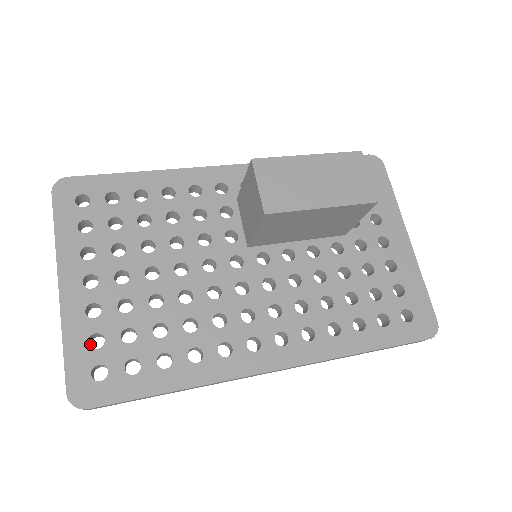
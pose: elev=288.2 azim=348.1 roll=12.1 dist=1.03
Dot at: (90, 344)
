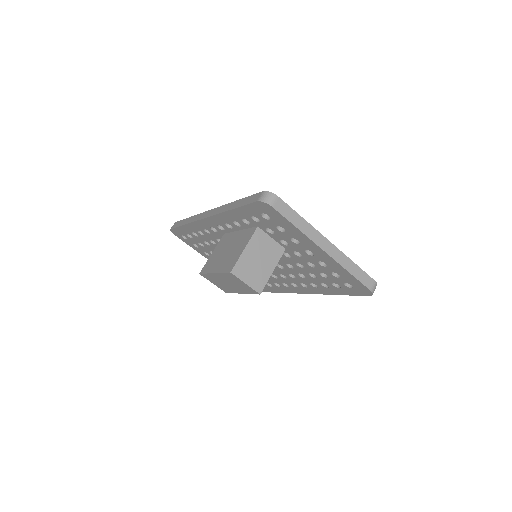
Dot at: occluded
